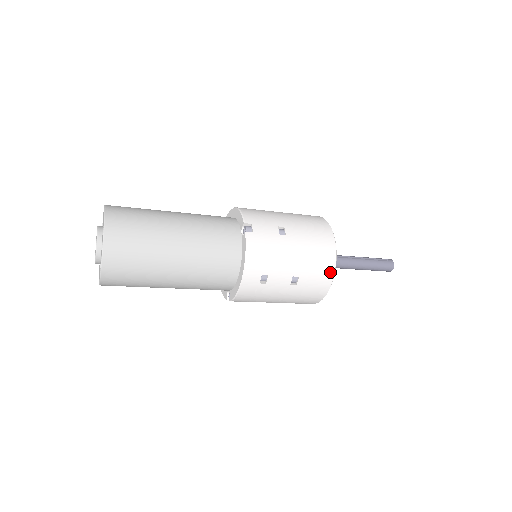
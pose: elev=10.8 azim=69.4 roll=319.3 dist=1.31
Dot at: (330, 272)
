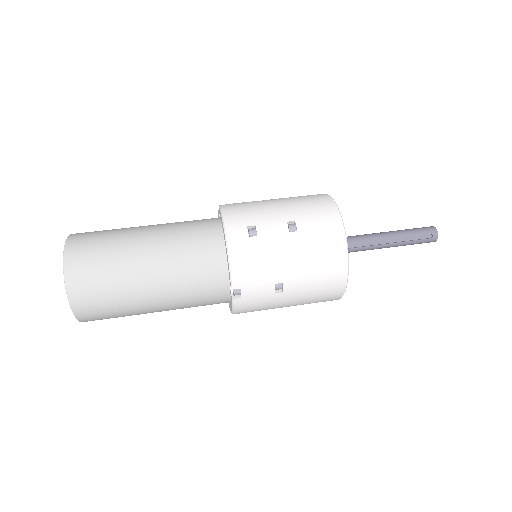
Dot at: occluded
